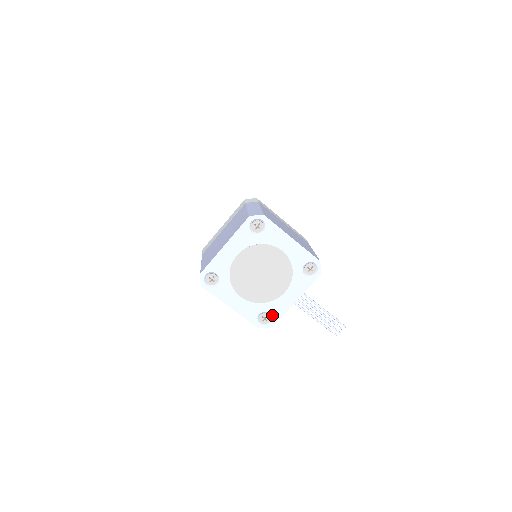
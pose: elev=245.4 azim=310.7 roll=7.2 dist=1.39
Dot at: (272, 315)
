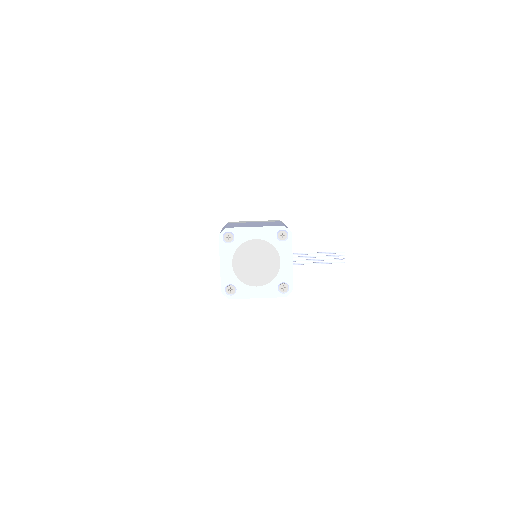
Dot at: (286, 282)
